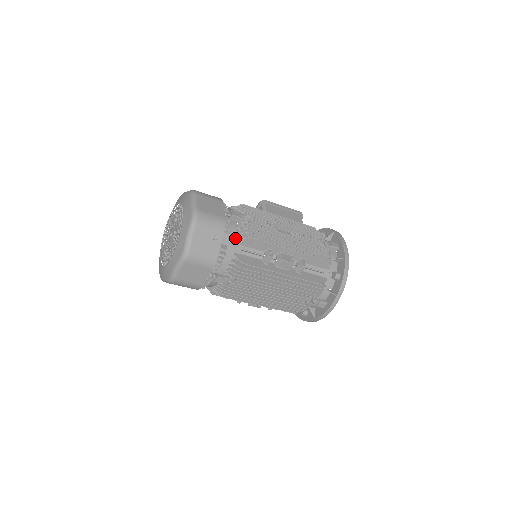
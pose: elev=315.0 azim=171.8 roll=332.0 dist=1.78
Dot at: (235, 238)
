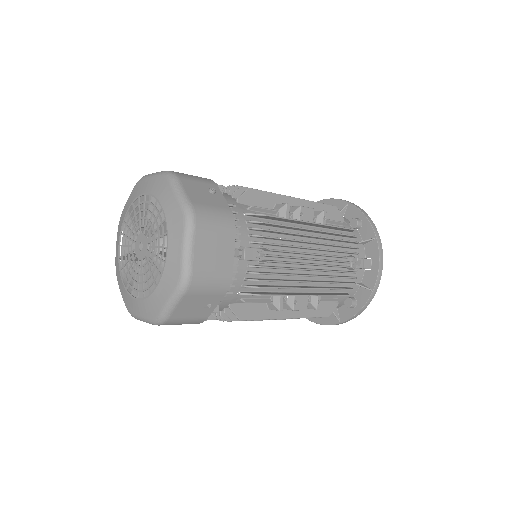
Dot at: (232, 199)
